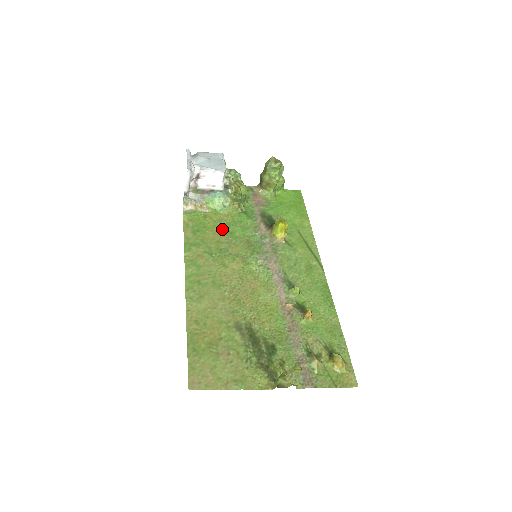
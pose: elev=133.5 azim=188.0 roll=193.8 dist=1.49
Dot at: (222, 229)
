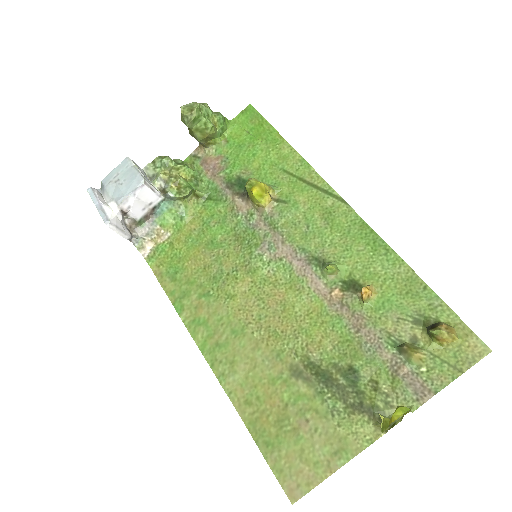
Dot at: (199, 246)
